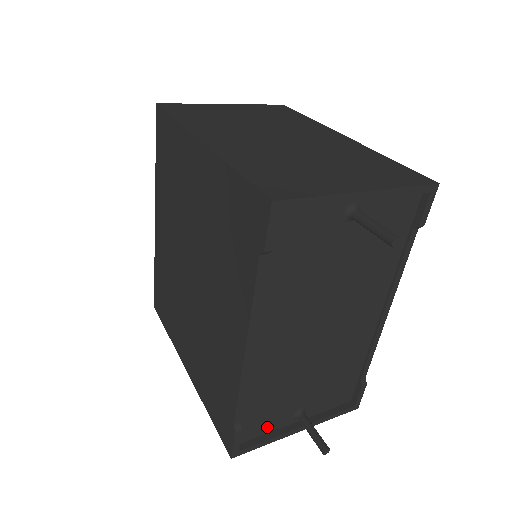
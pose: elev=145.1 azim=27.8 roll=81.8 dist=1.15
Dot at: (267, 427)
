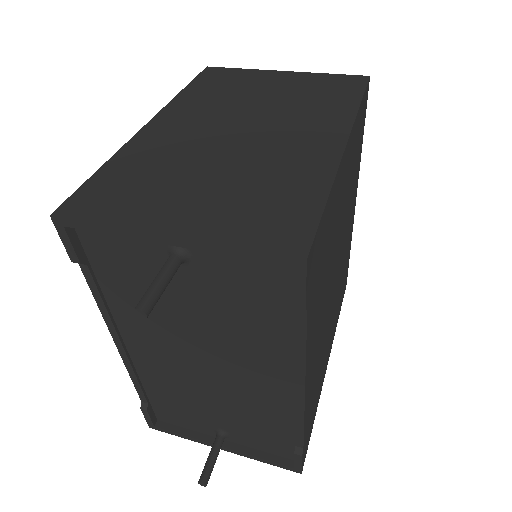
Dot at: (187, 424)
